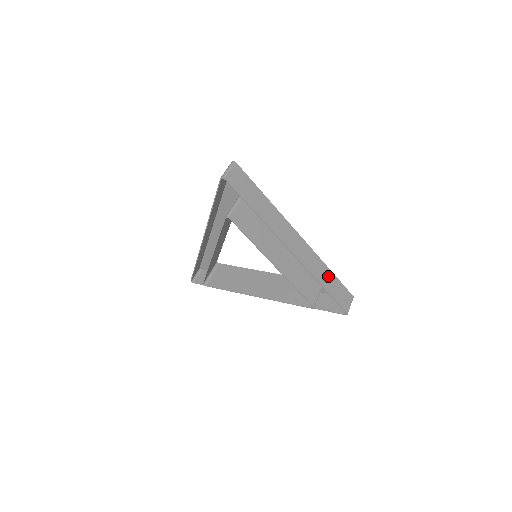
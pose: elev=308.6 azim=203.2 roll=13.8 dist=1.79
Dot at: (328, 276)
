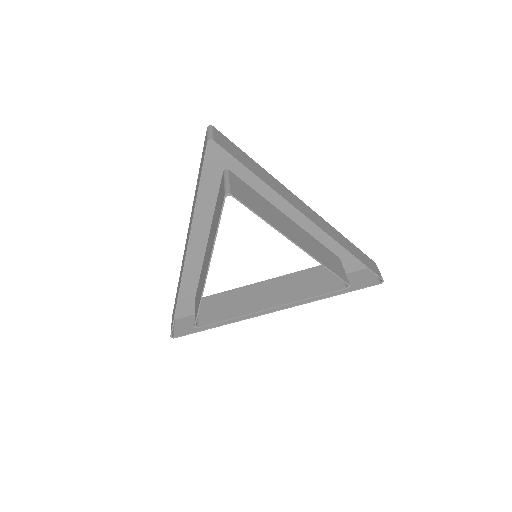
Dot at: (348, 244)
